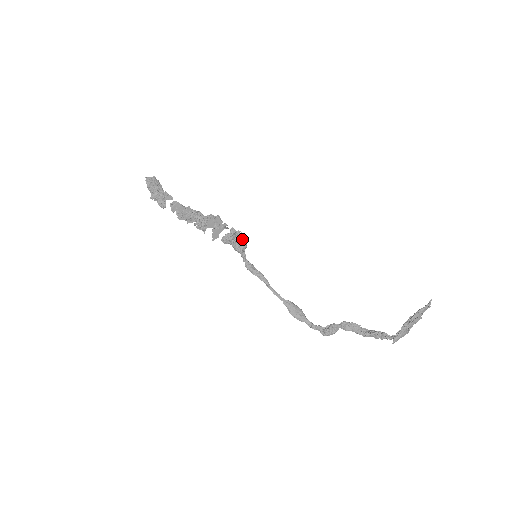
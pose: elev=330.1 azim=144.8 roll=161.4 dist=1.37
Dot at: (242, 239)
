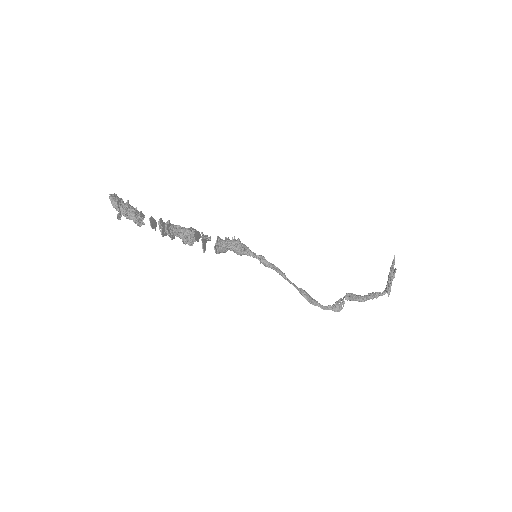
Dot at: (240, 241)
